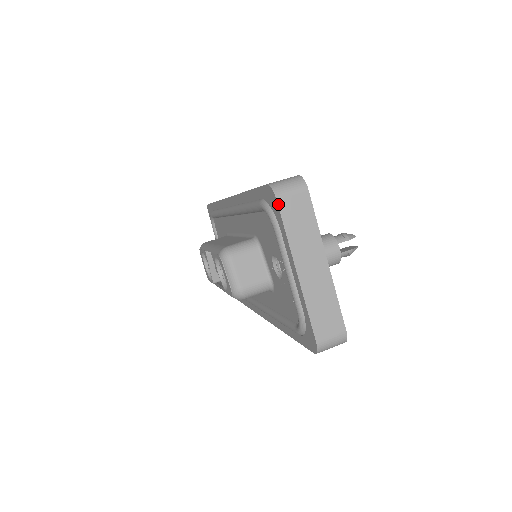
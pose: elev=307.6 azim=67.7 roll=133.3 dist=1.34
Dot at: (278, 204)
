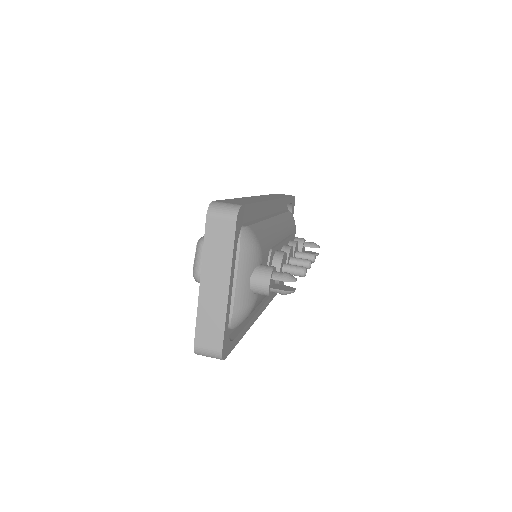
Dot at: (206, 221)
